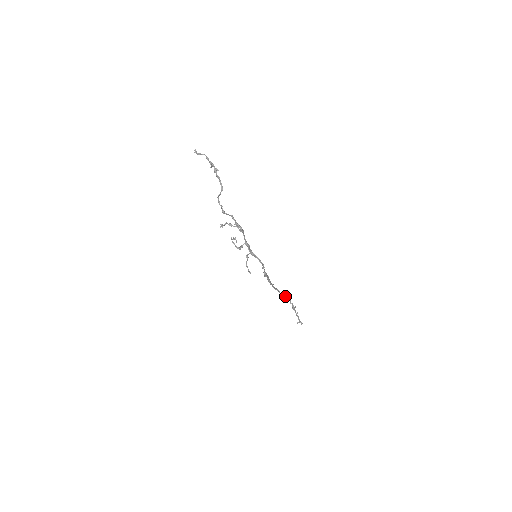
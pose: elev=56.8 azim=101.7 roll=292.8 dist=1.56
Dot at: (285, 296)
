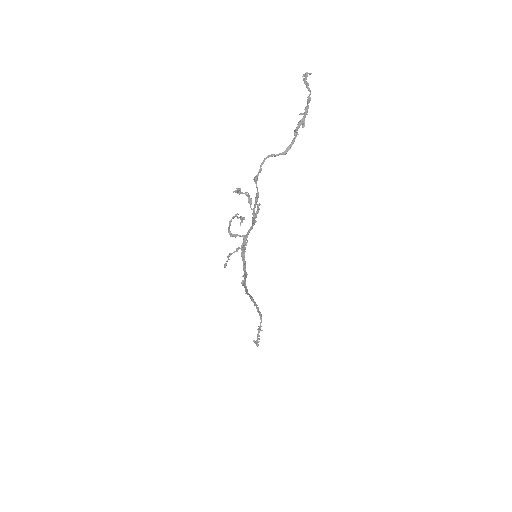
Dot at: (260, 313)
